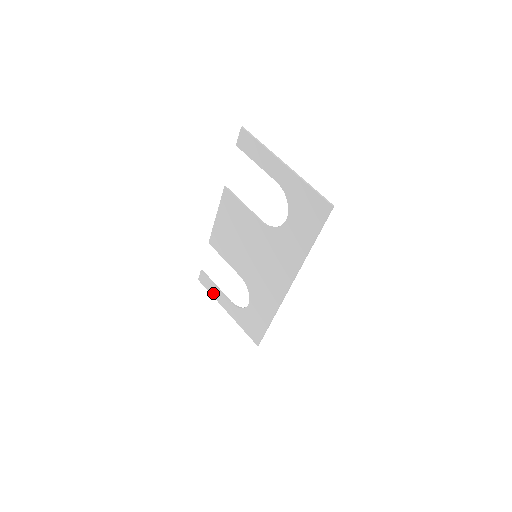
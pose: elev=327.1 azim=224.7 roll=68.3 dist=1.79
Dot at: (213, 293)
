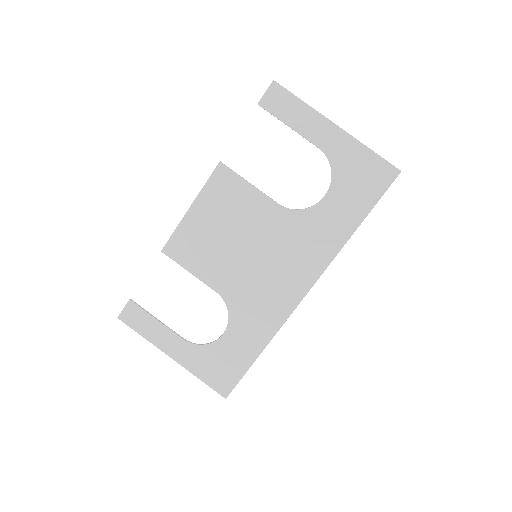
Dot at: (148, 333)
